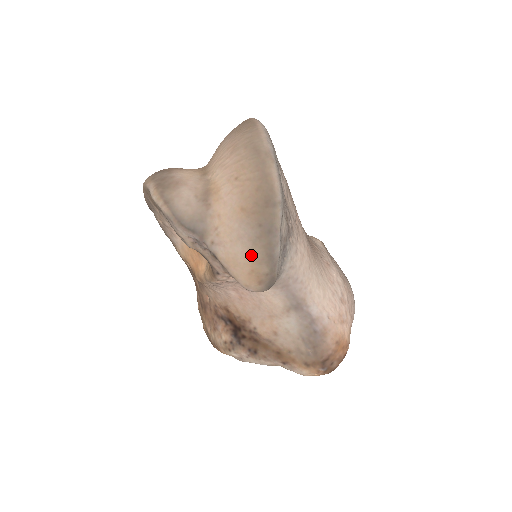
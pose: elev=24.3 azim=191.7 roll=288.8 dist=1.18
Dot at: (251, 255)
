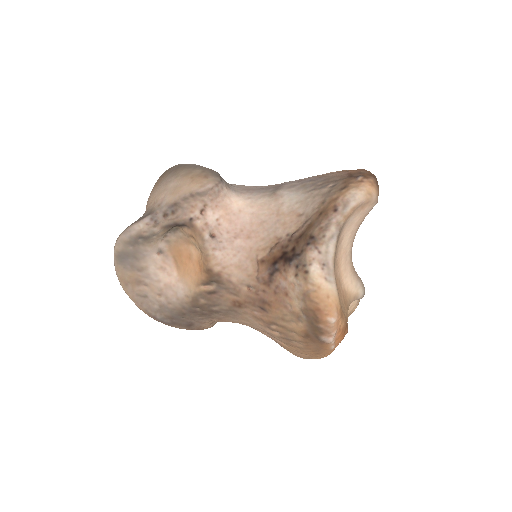
Dot at: (180, 177)
